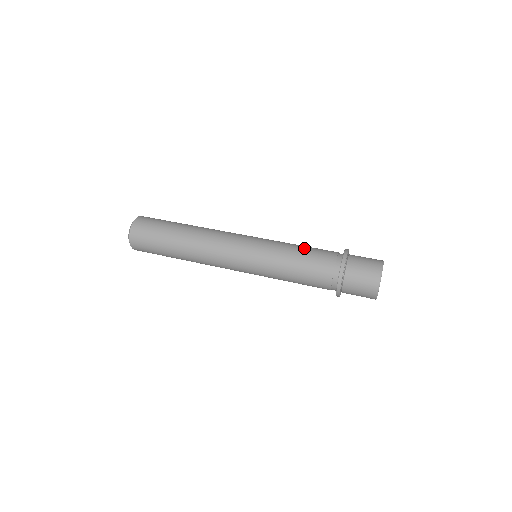
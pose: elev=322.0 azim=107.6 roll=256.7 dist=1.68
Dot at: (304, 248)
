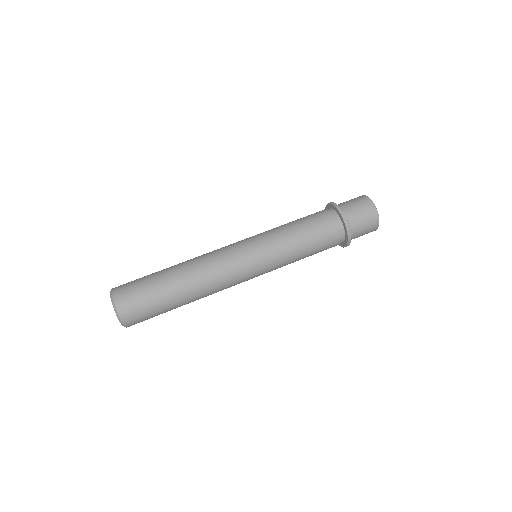
Dot at: (304, 231)
